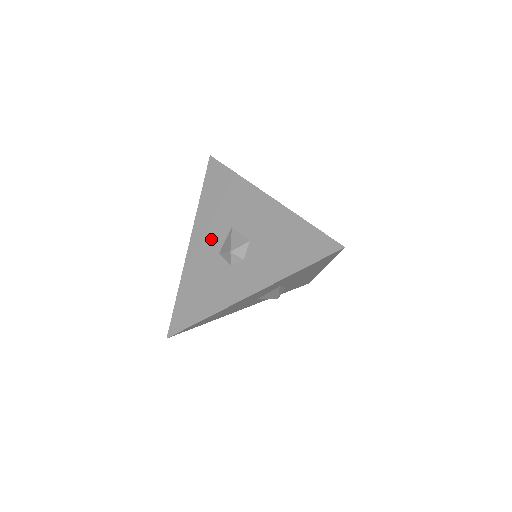
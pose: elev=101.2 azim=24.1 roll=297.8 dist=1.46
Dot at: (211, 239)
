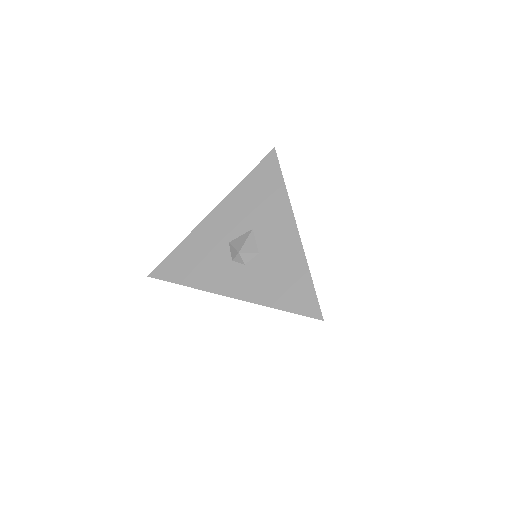
Dot at: (230, 224)
